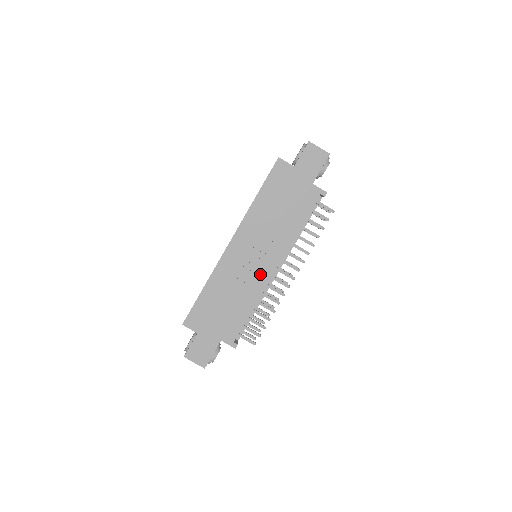
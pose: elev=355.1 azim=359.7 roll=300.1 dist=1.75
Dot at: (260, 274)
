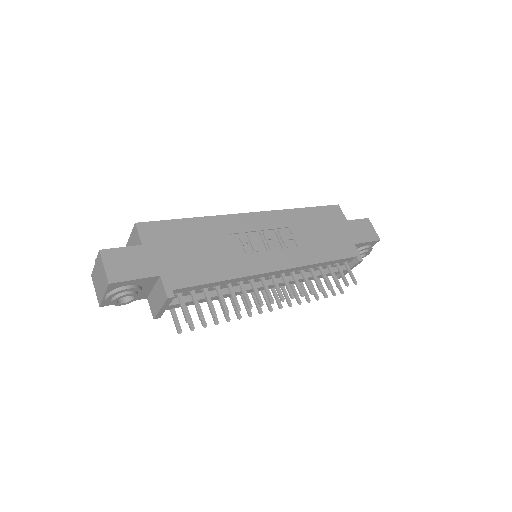
Dot at: (258, 260)
